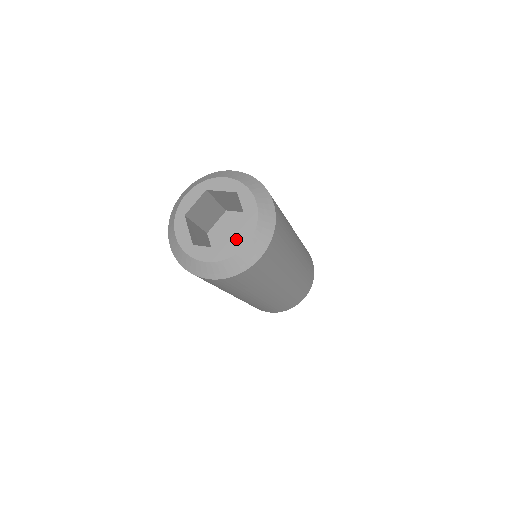
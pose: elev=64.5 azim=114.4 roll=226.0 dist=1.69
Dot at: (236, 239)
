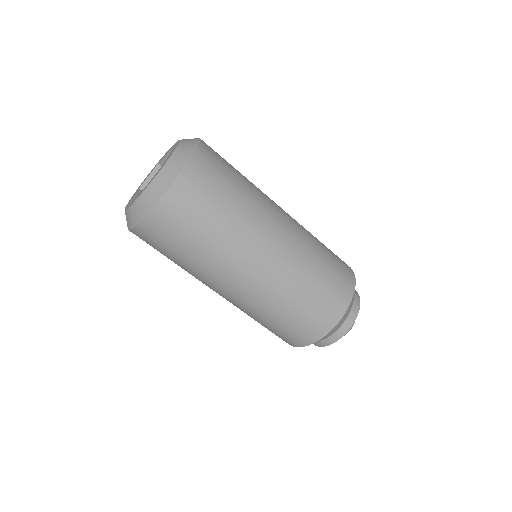
Dot at: (155, 175)
